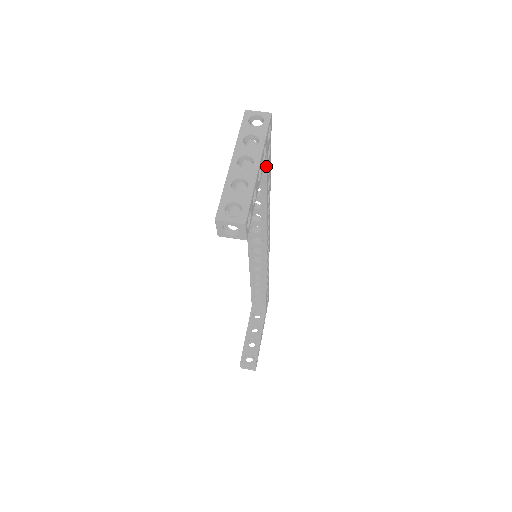
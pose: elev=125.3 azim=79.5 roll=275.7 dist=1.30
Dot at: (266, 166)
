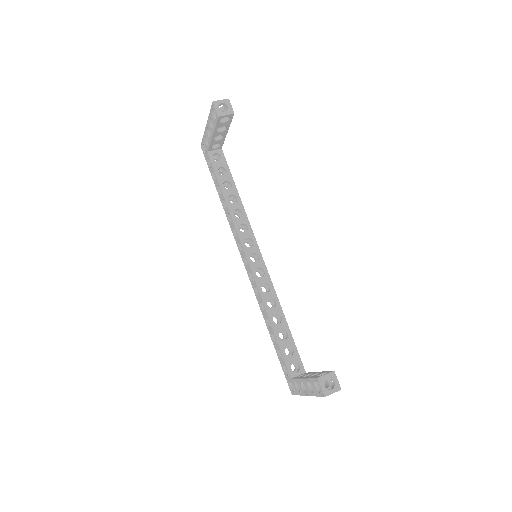
Dot at: (225, 160)
